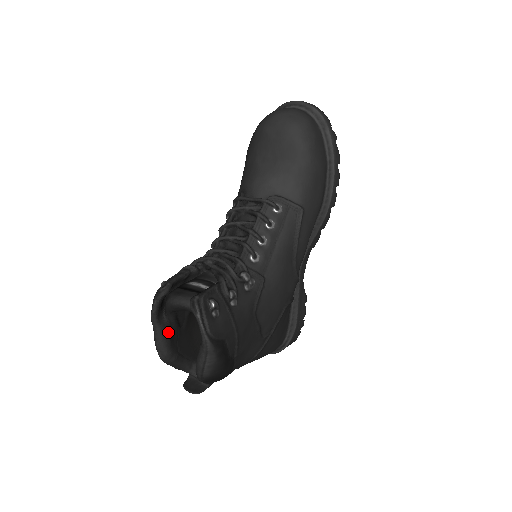
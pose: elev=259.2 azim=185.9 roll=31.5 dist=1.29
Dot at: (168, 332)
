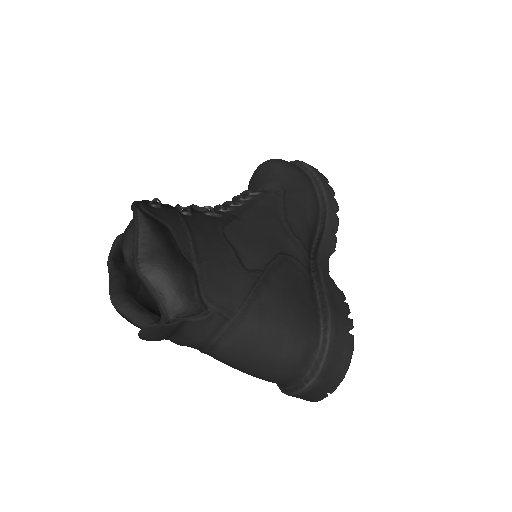
Dot at: (124, 275)
